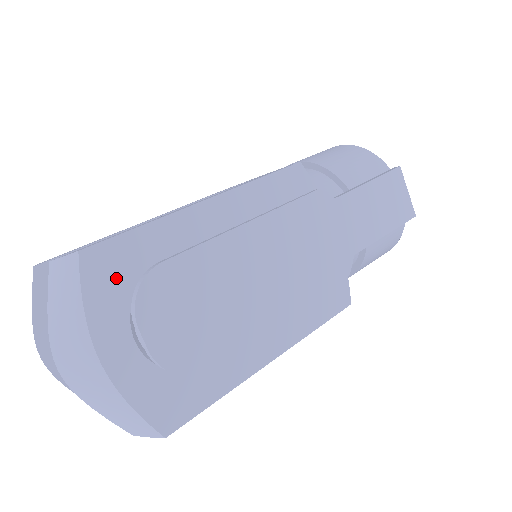
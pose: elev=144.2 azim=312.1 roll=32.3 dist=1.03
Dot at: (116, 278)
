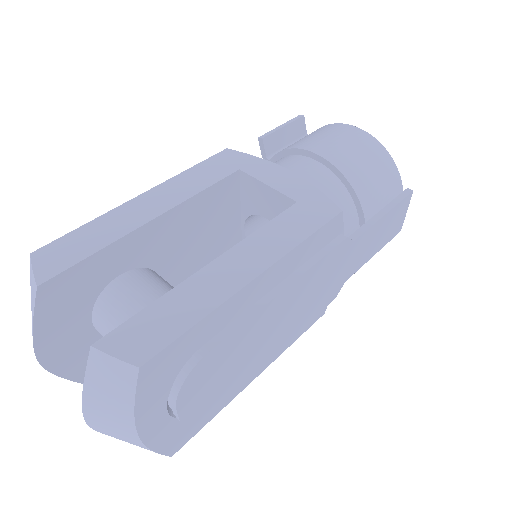
Dot at: (165, 374)
